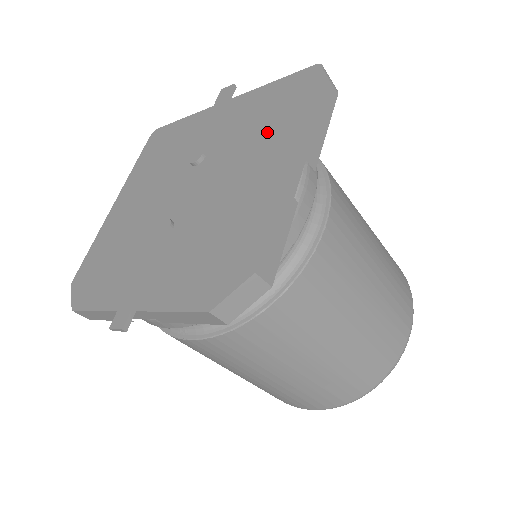
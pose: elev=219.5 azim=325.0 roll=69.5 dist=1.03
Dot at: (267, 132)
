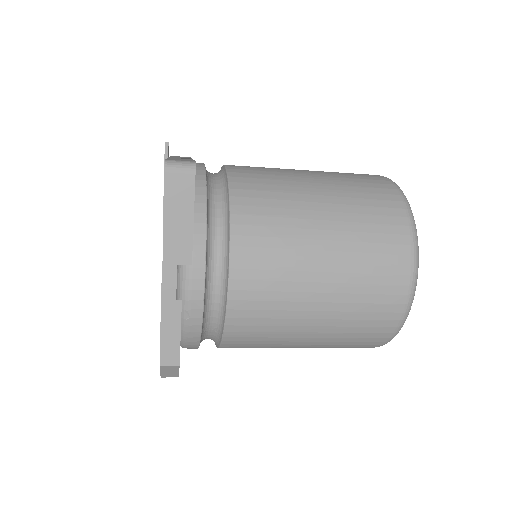
Dot at: occluded
